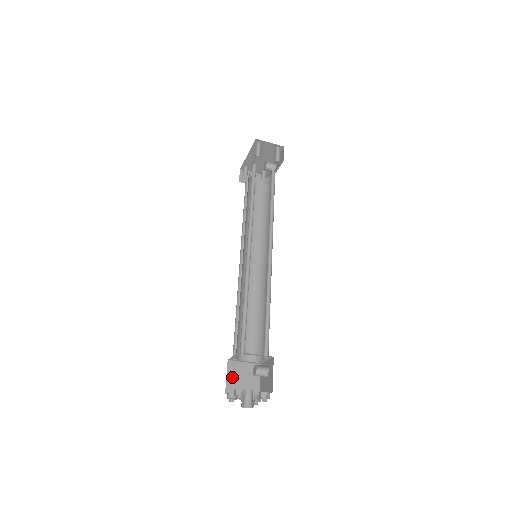
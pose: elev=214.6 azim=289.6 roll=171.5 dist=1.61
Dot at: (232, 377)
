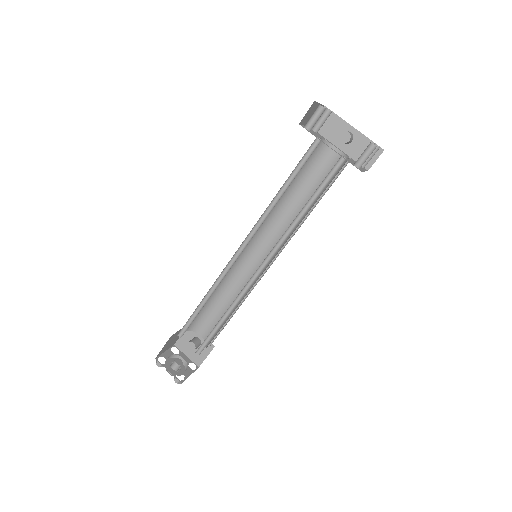
Dot at: (166, 345)
